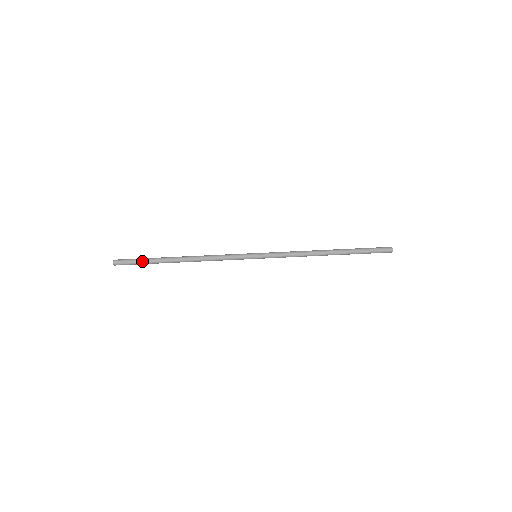
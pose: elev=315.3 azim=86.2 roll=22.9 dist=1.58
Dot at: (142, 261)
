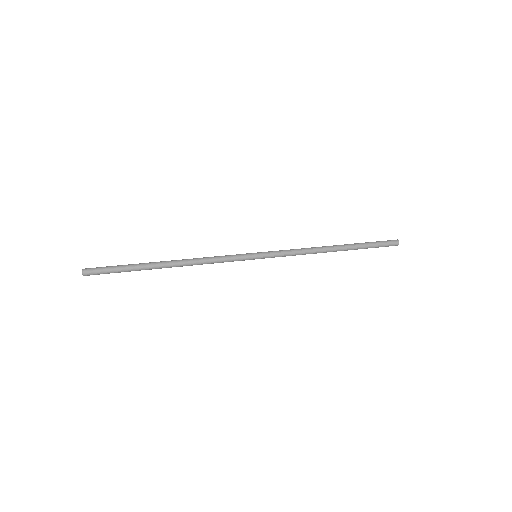
Dot at: (120, 265)
